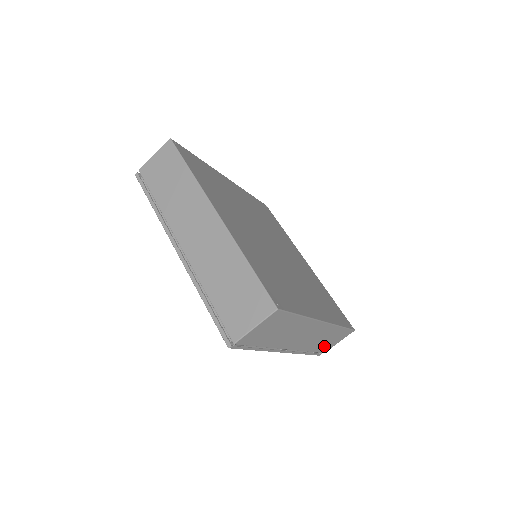
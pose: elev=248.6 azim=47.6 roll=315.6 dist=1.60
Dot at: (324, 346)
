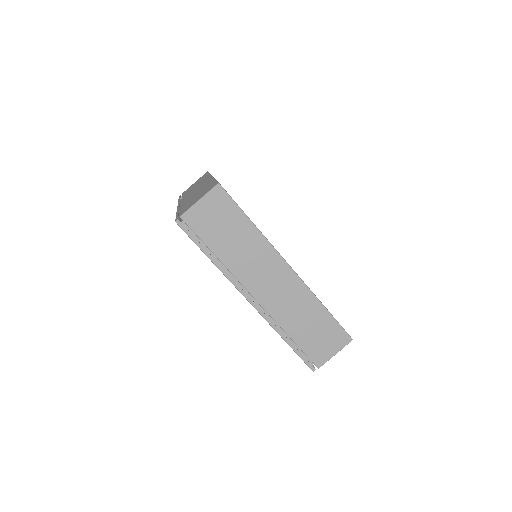
Dot at: occluded
